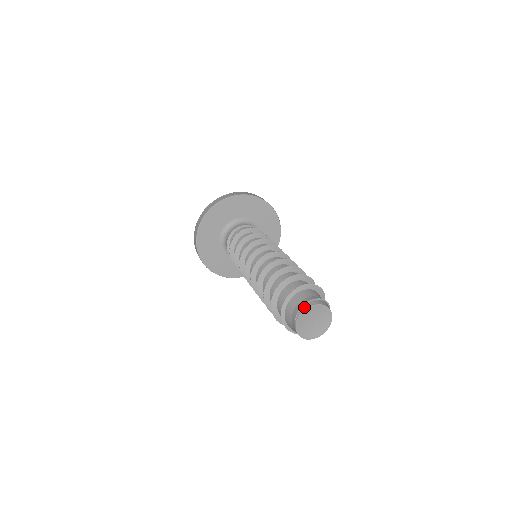
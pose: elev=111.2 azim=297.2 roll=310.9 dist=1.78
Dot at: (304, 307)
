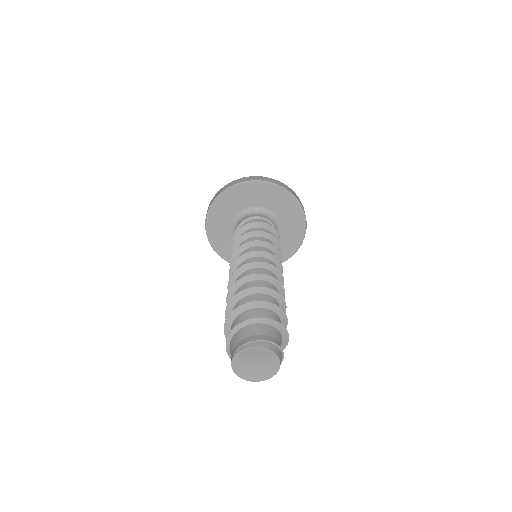
Dot at: (250, 344)
